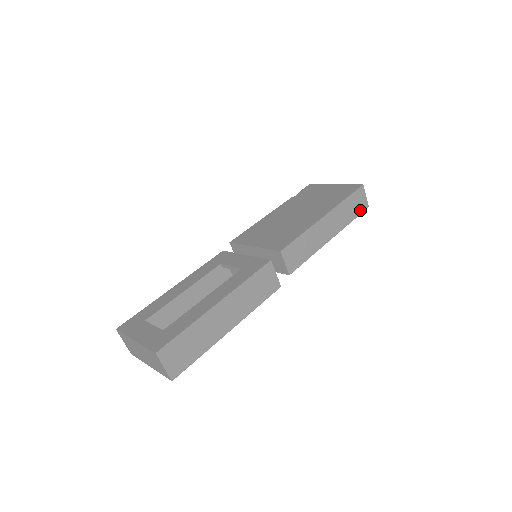
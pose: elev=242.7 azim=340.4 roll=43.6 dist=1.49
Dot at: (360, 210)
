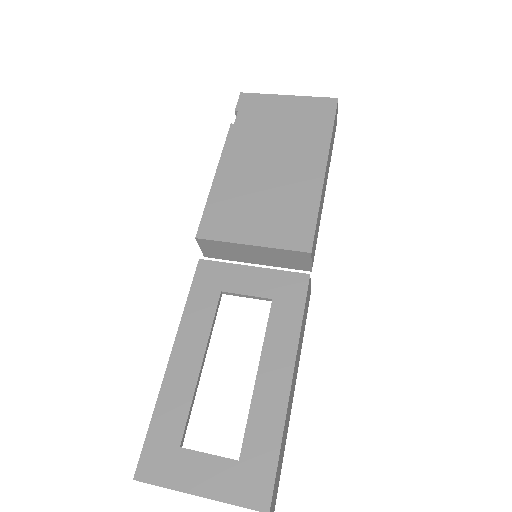
Dot at: (334, 134)
